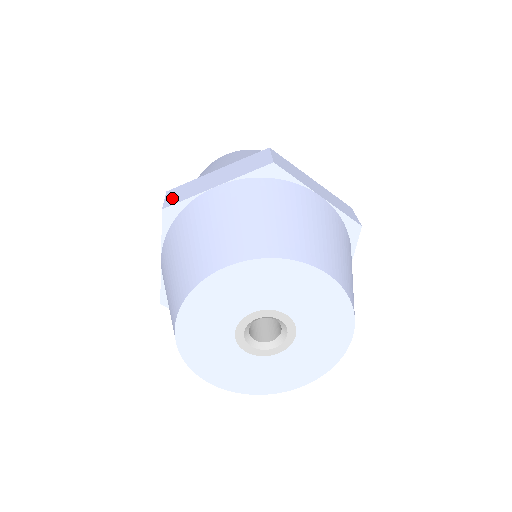
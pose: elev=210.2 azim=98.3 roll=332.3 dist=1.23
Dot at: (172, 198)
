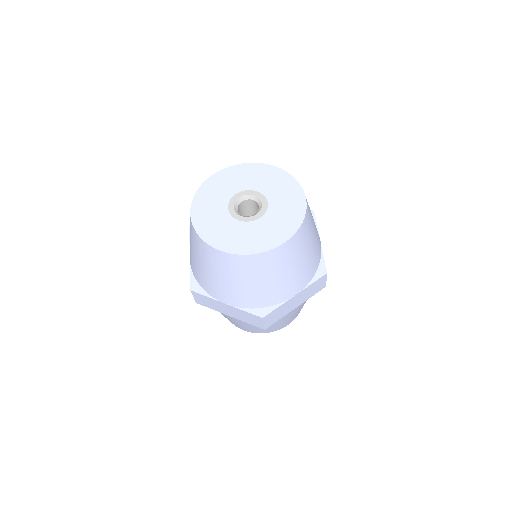
Dot at: occluded
